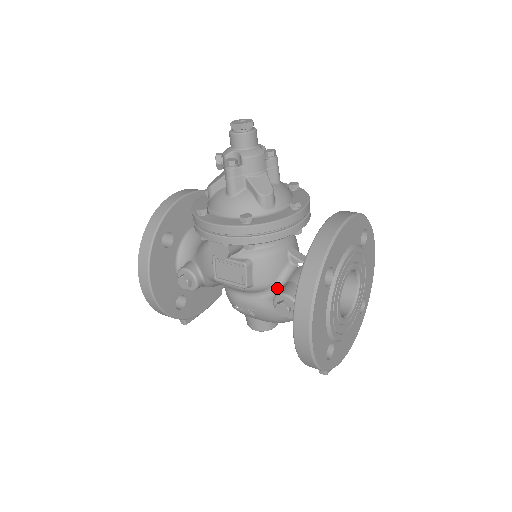
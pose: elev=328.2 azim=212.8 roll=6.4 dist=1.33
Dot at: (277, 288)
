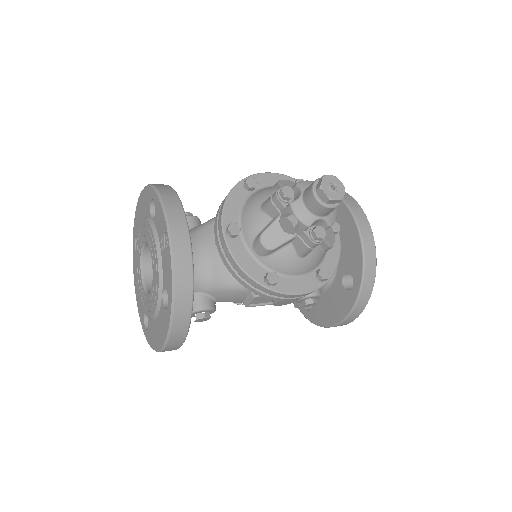
Dot at: occluded
